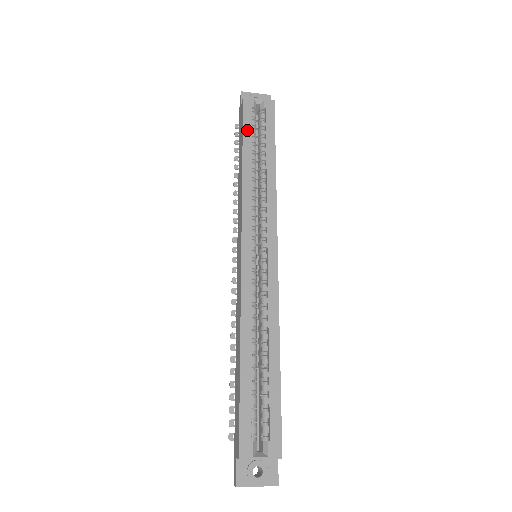
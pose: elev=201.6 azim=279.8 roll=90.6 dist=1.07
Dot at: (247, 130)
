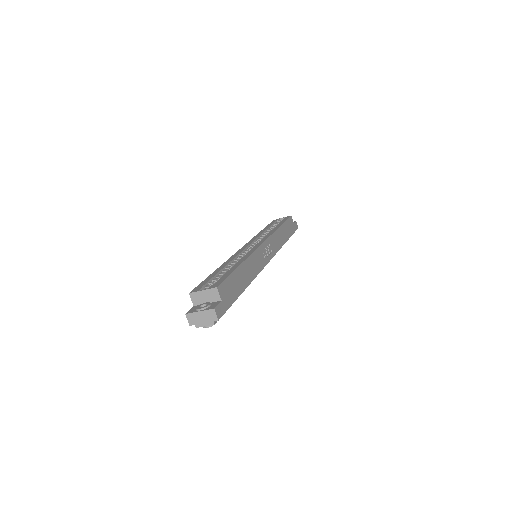
Dot at: (269, 225)
